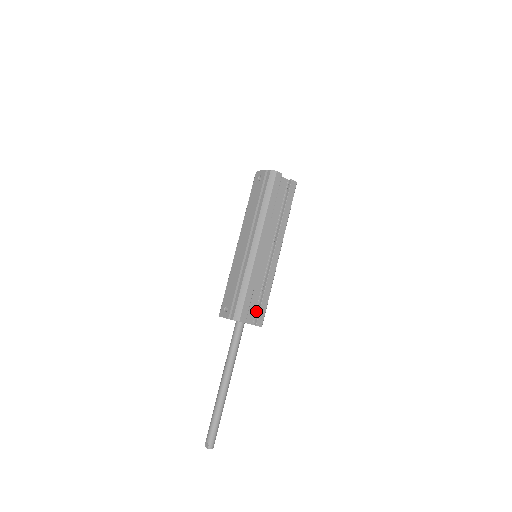
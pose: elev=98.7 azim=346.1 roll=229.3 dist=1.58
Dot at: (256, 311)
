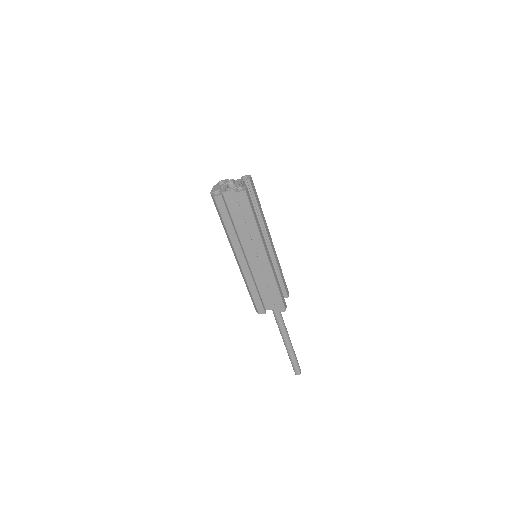
Dot at: occluded
